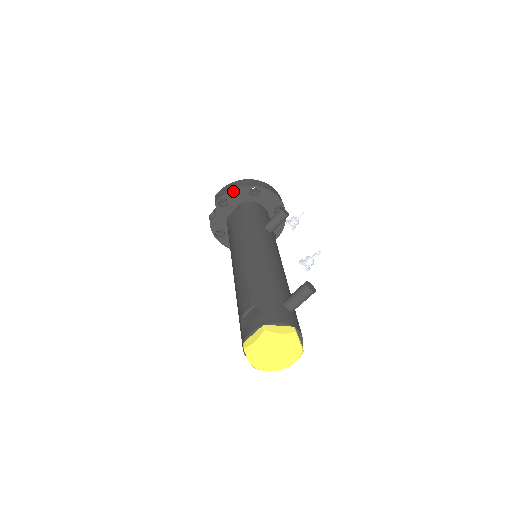
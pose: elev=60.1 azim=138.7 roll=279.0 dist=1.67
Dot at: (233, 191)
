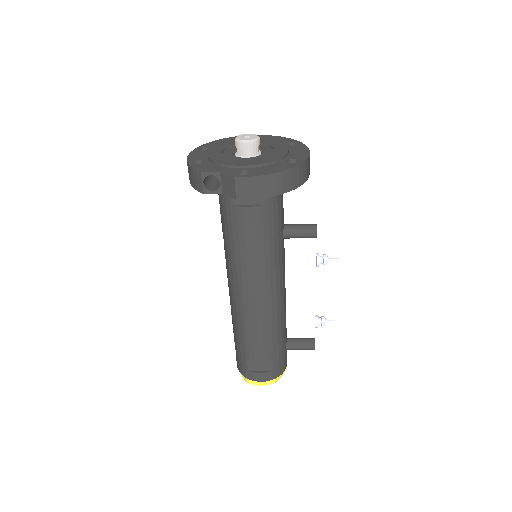
Dot at: (272, 195)
